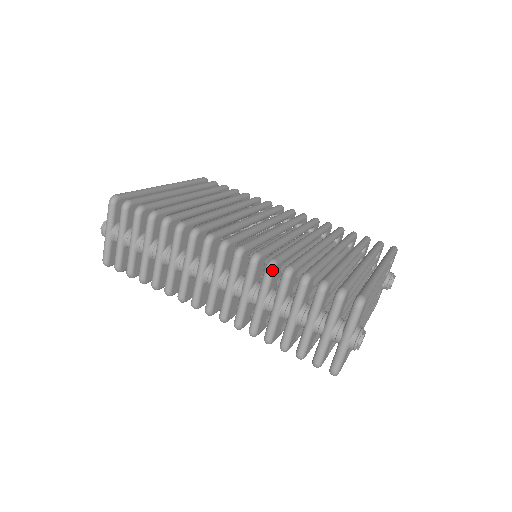
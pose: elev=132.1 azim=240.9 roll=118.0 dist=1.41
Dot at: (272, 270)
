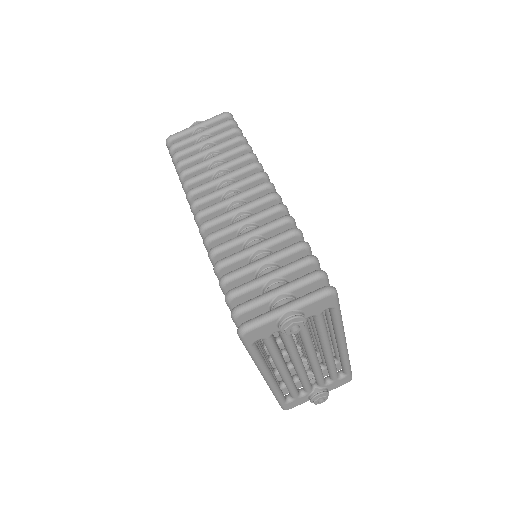
Dot at: (287, 220)
